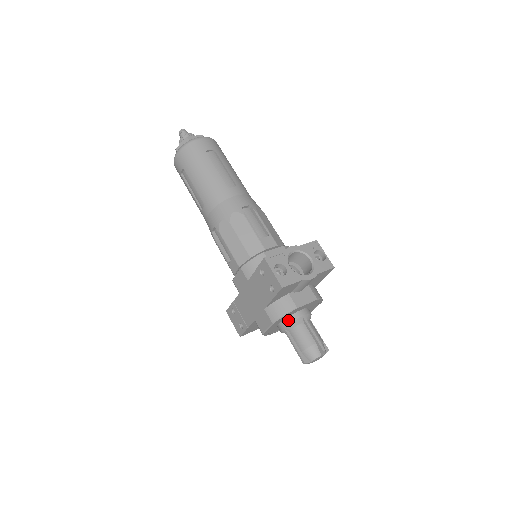
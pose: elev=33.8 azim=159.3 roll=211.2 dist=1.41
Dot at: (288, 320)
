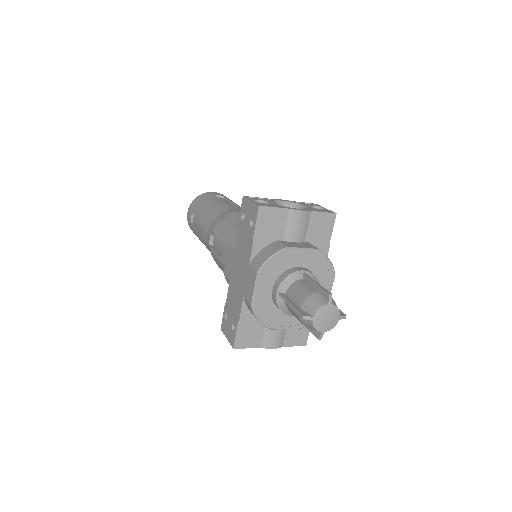
Dot at: (282, 277)
